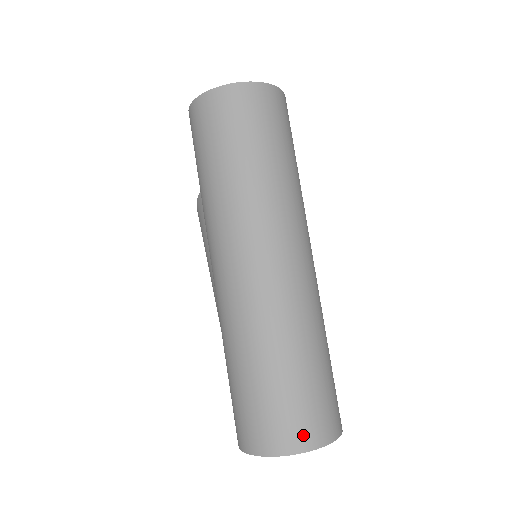
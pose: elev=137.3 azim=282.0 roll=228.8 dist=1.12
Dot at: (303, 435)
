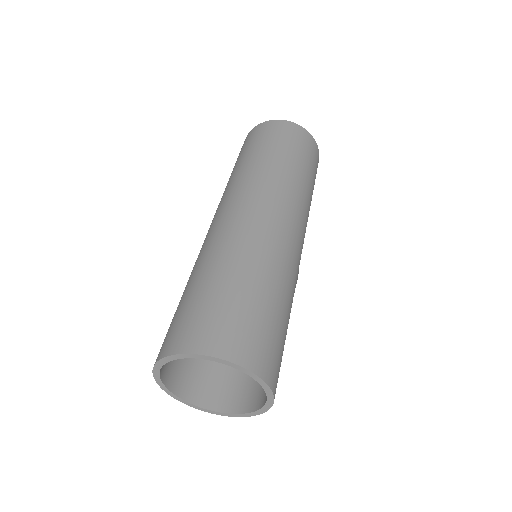
Dot at: (220, 340)
